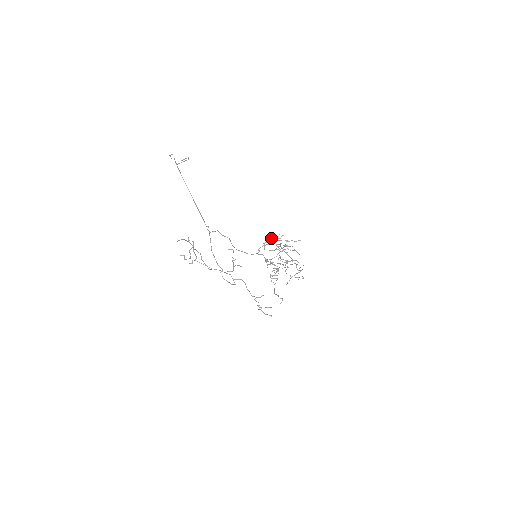
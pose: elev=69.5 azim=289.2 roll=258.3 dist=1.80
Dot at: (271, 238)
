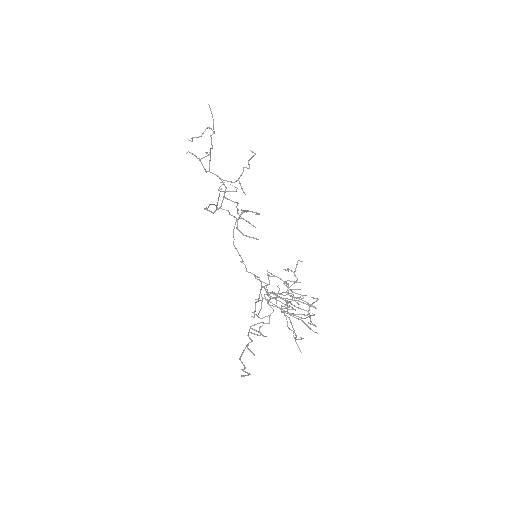
Dot at: occluded
